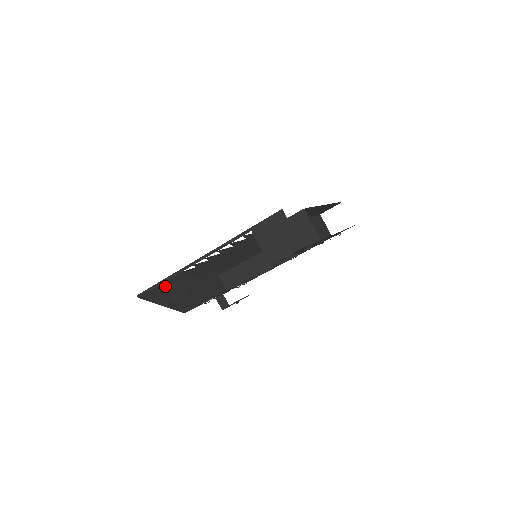
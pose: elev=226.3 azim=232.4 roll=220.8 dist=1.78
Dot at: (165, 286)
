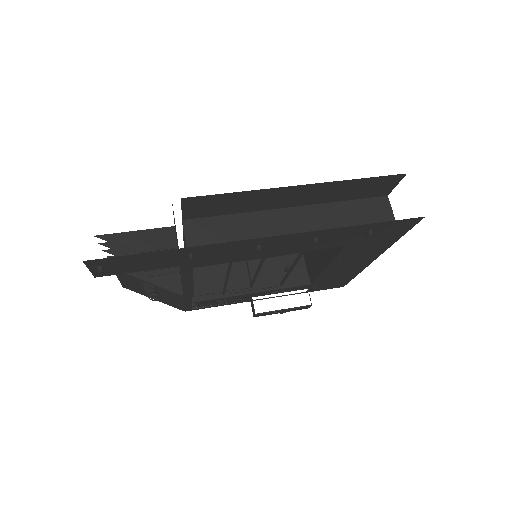
Dot at: (124, 280)
